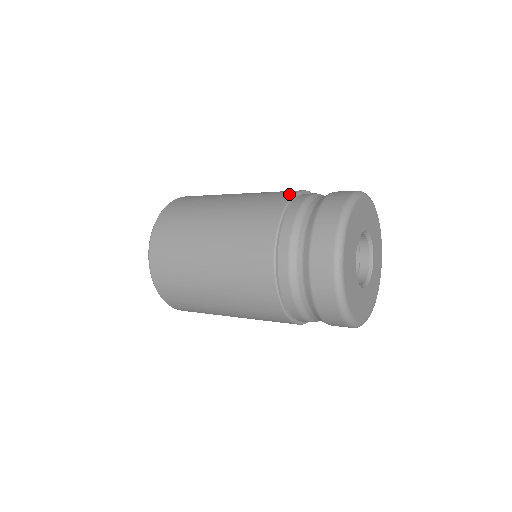
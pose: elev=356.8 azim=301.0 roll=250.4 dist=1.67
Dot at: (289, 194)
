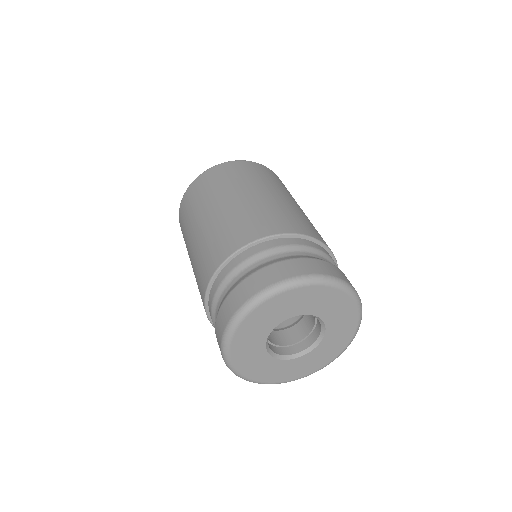
Dot at: (203, 294)
